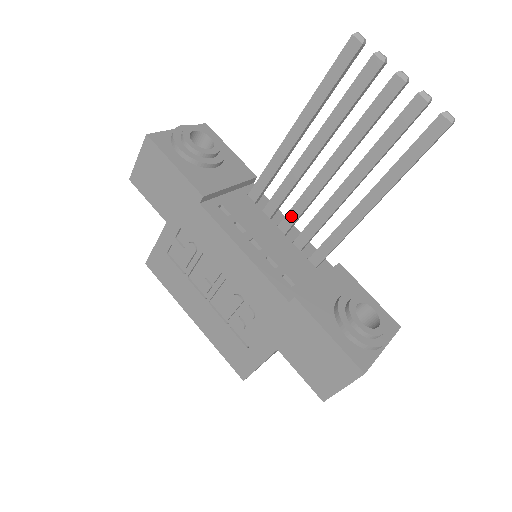
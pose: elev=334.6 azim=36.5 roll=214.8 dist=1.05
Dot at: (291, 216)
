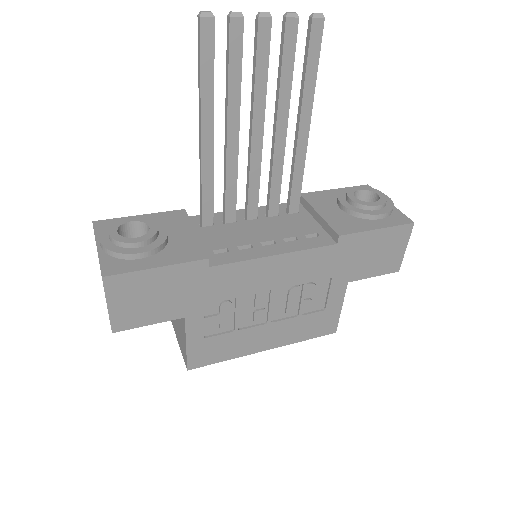
Dot at: (252, 201)
